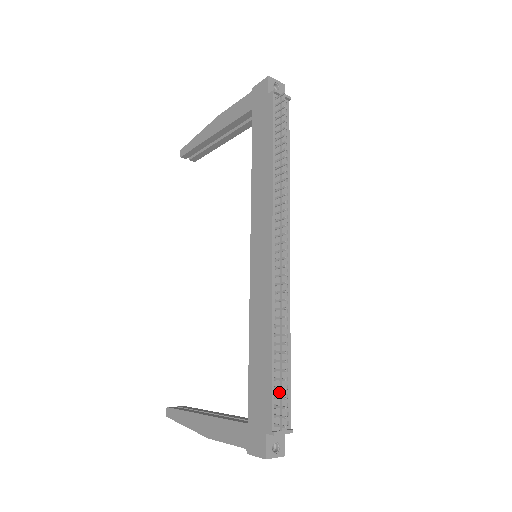
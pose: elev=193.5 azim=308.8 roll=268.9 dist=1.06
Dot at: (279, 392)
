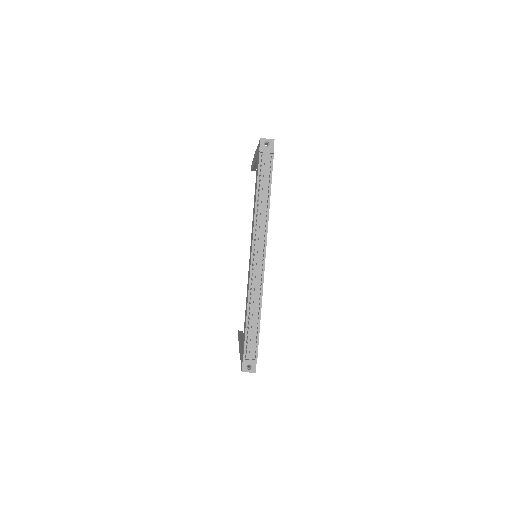
Dot at: (250, 339)
